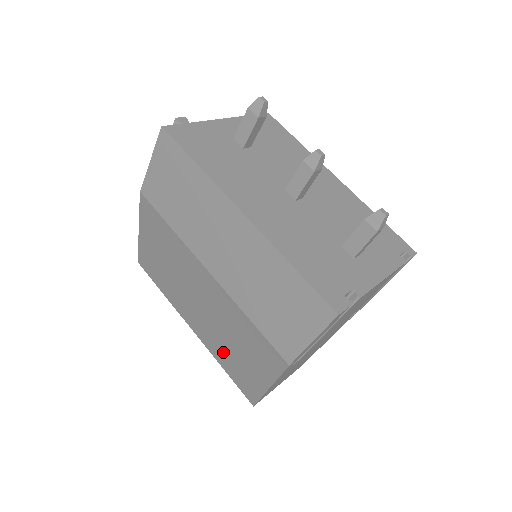
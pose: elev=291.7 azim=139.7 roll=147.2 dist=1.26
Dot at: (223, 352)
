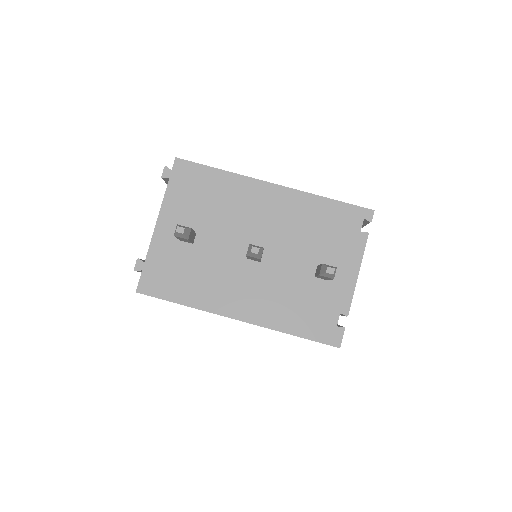
Dot at: occluded
